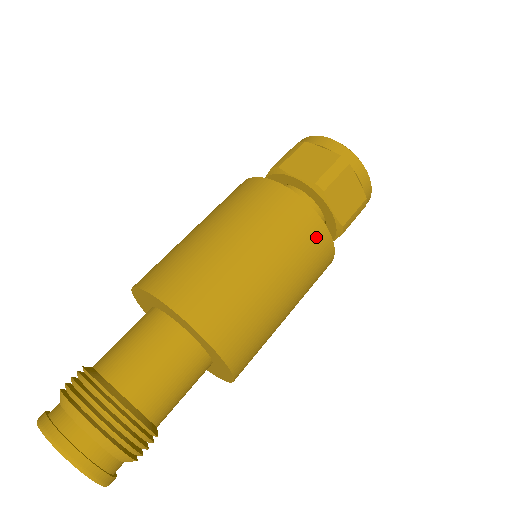
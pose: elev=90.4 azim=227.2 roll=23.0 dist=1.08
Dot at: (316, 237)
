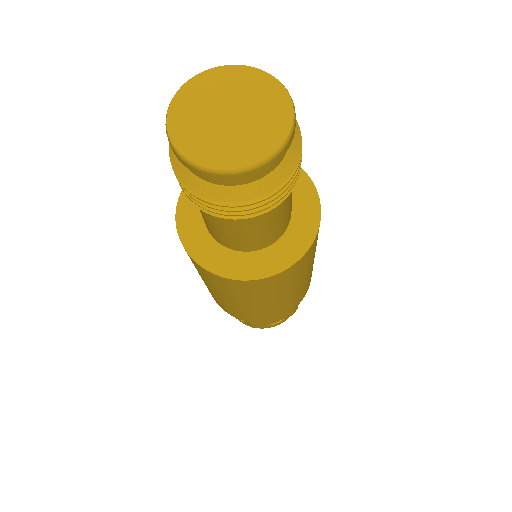
Dot at: occluded
